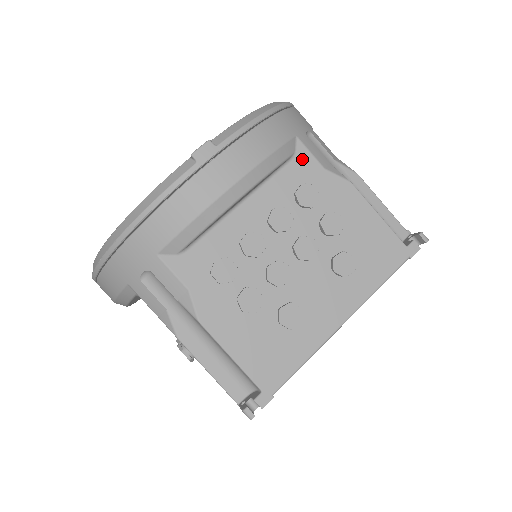
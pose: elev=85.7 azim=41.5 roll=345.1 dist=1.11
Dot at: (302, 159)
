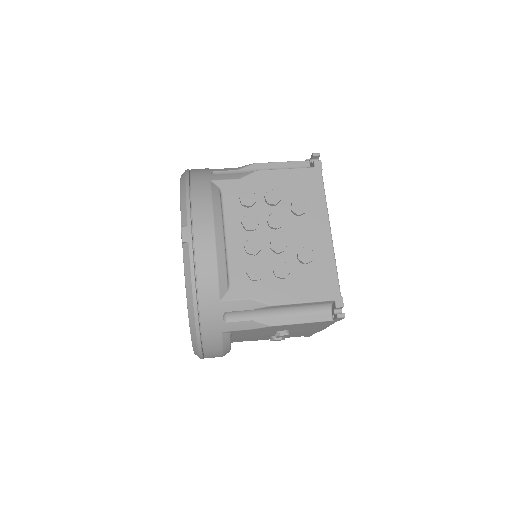
Dot at: (225, 187)
